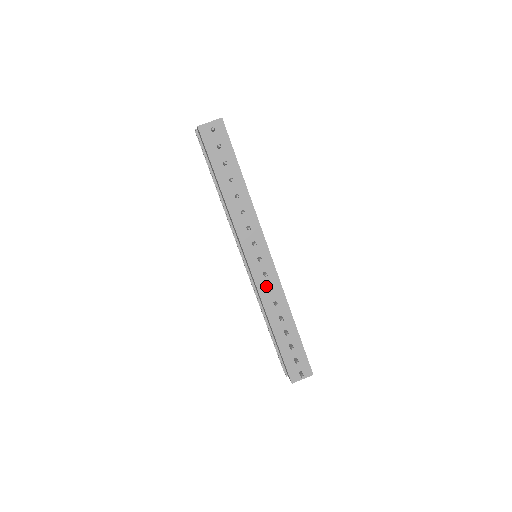
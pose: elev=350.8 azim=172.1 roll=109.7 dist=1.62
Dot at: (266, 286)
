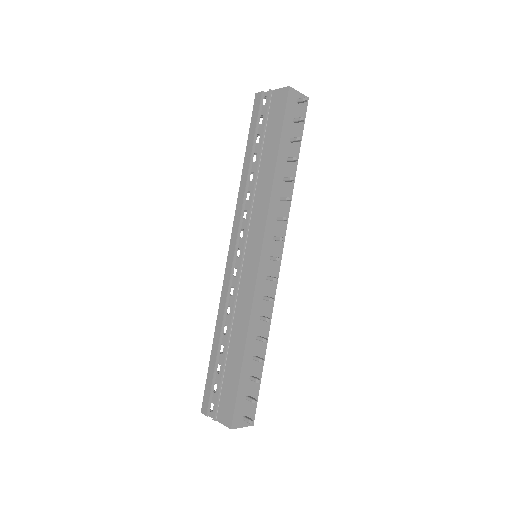
Dot at: (263, 293)
